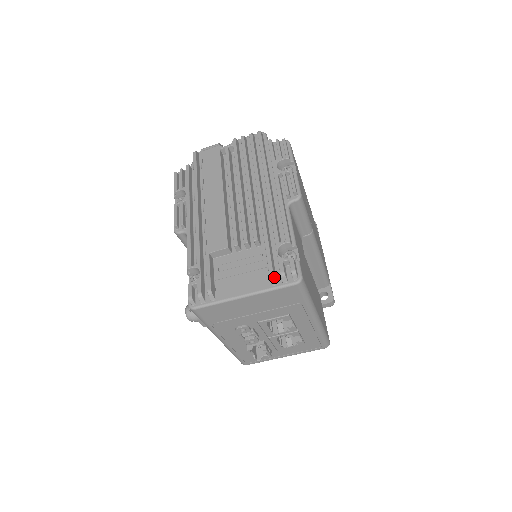
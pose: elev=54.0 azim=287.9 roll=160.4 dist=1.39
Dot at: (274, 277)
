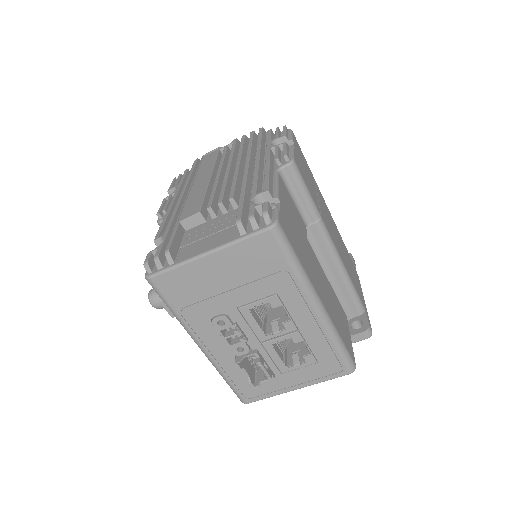
Dot at: (241, 223)
